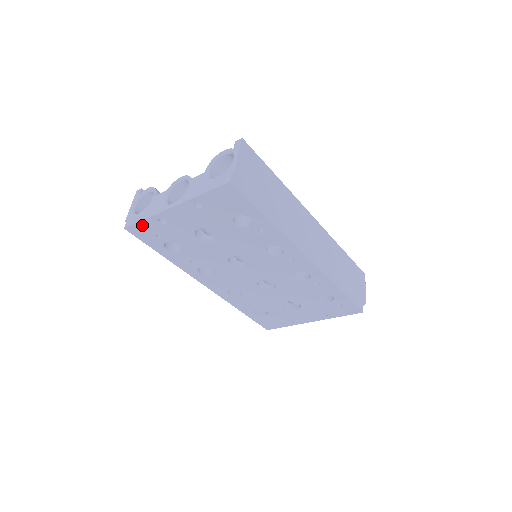
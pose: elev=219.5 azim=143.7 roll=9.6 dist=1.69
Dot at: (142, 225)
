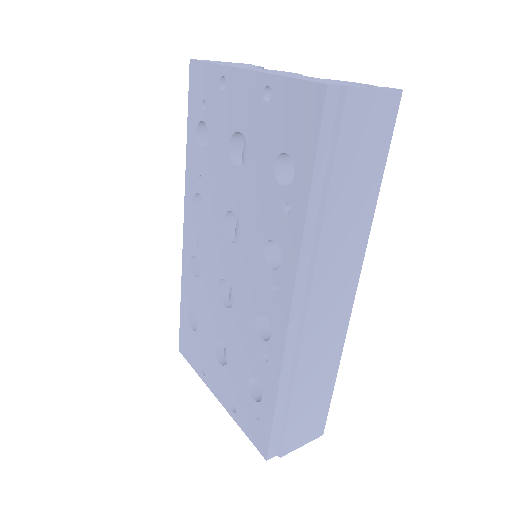
Dot at: (205, 70)
